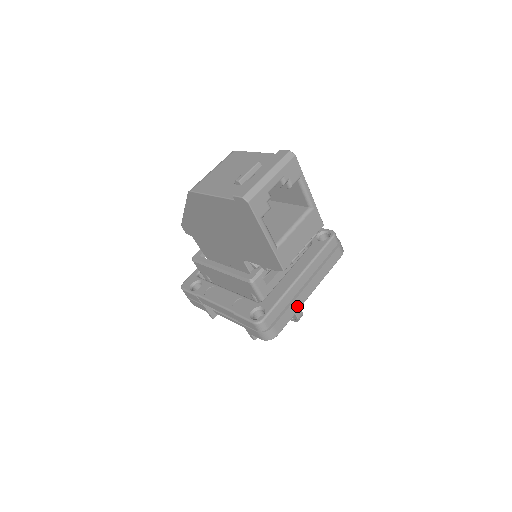
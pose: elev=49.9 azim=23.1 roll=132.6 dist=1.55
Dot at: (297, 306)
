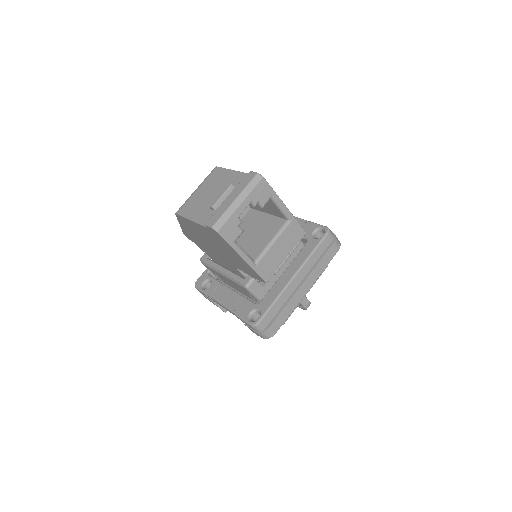
Dot at: (293, 305)
